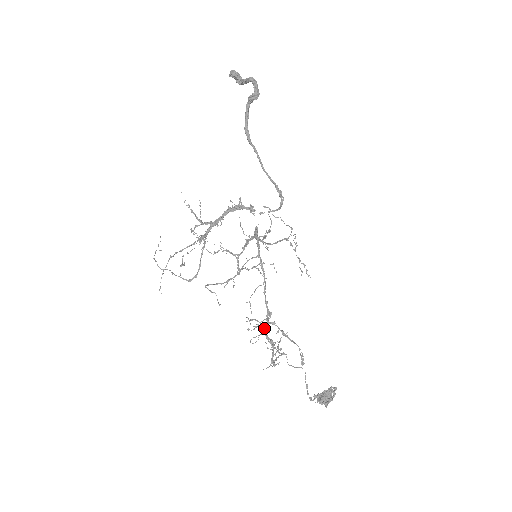
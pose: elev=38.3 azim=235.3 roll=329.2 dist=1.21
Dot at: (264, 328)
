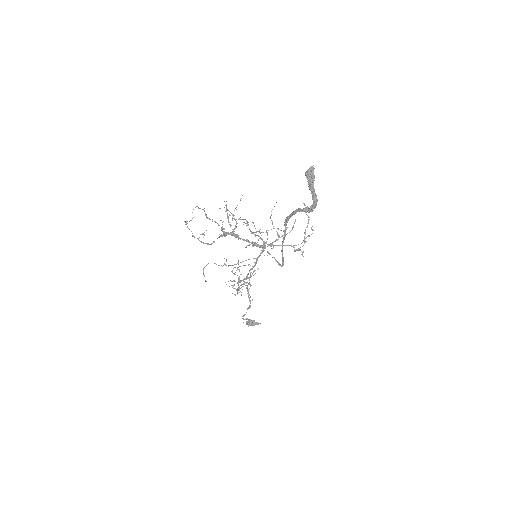
Dot at: (240, 280)
